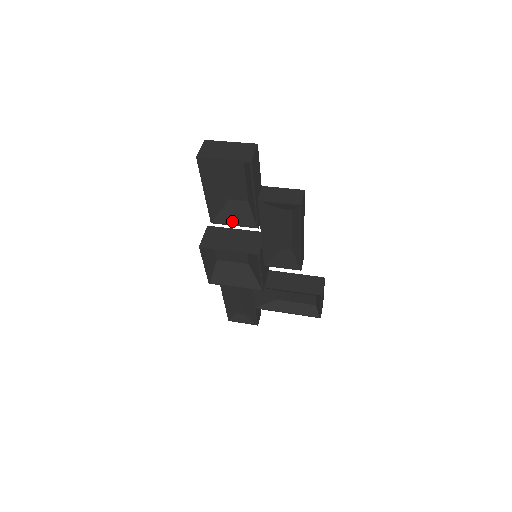
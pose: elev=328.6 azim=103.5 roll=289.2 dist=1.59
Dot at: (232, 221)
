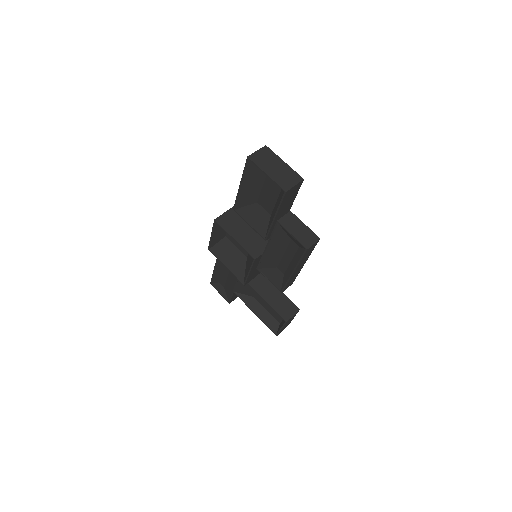
Dot at: (249, 220)
